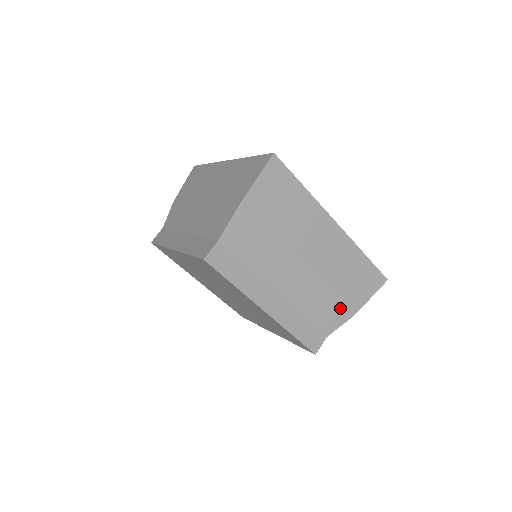
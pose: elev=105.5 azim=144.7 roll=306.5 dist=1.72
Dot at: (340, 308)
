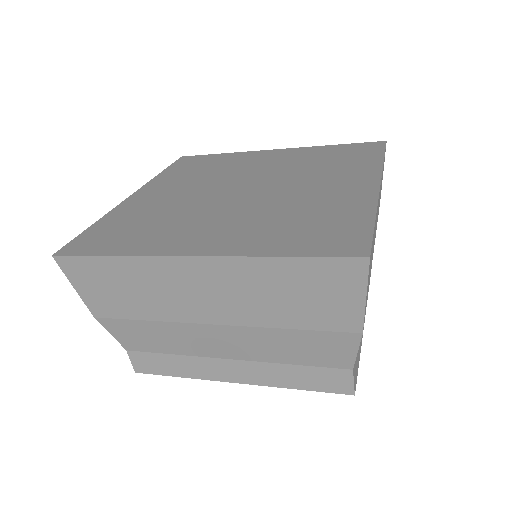
Dot at: occluded
